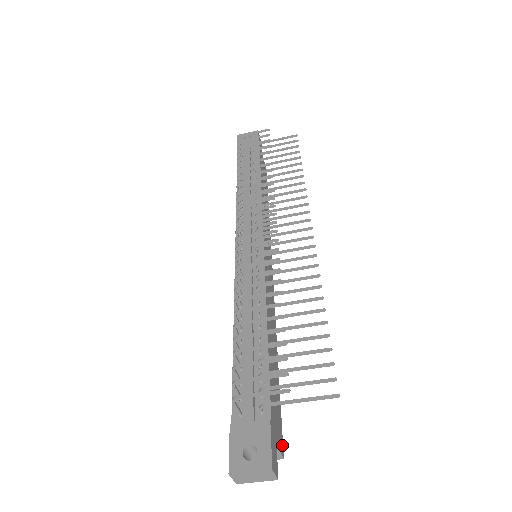
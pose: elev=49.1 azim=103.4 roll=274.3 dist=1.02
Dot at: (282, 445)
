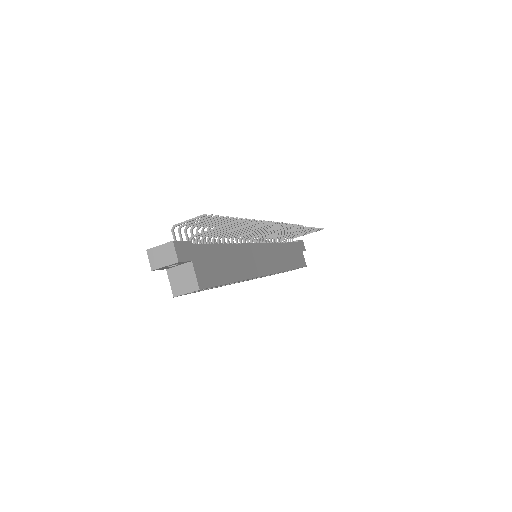
Dot at: (203, 286)
